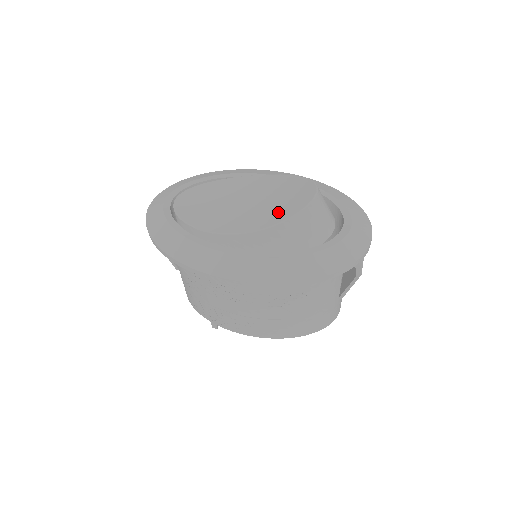
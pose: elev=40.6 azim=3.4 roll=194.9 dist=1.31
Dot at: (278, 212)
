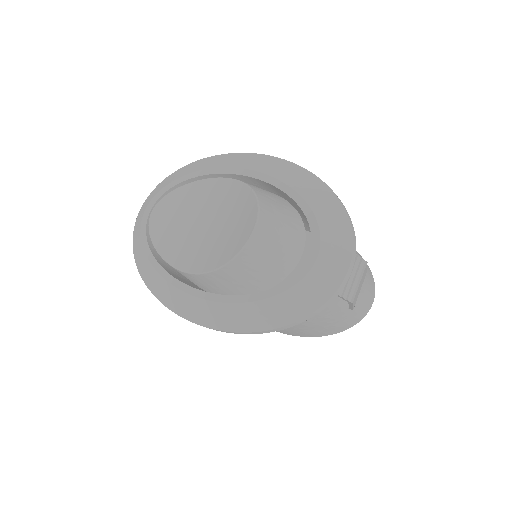
Dot at: (220, 250)
